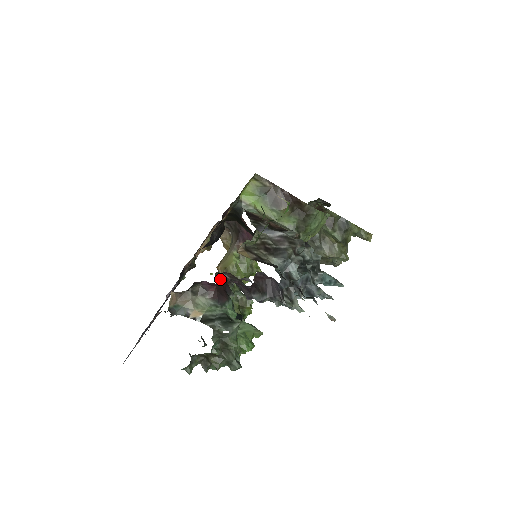
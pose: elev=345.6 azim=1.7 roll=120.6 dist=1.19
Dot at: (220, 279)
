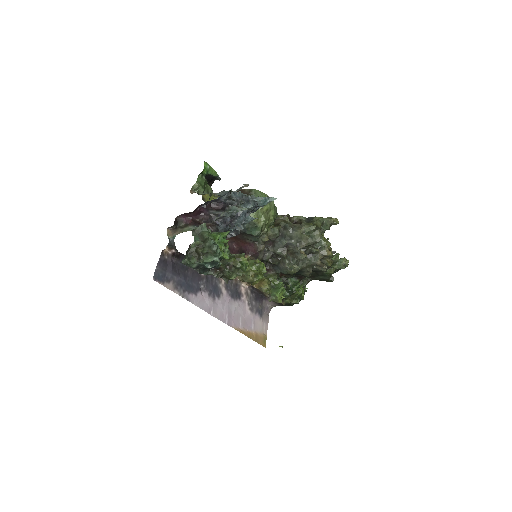
Dot at: occluded
